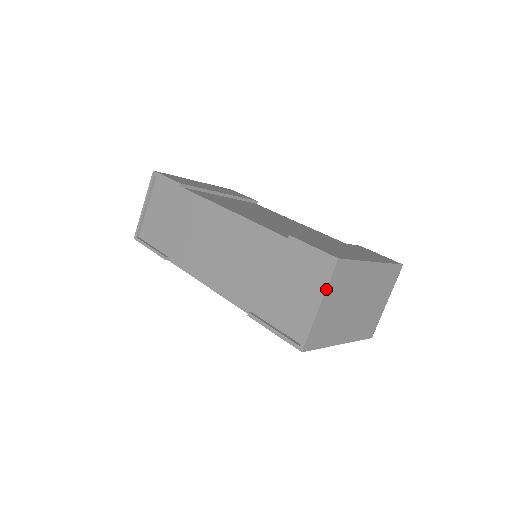
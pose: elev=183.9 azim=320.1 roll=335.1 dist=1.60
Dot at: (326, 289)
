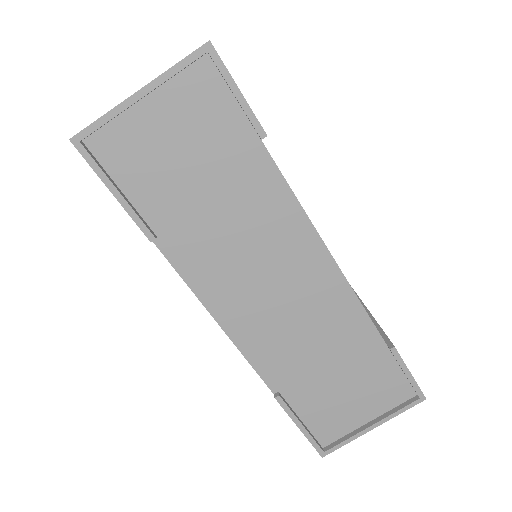
Dot at: occluded
